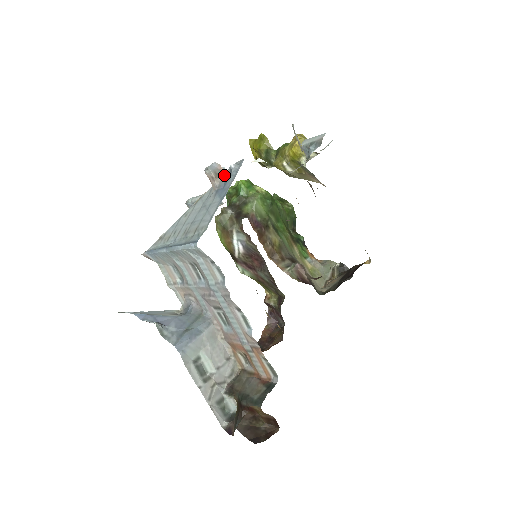
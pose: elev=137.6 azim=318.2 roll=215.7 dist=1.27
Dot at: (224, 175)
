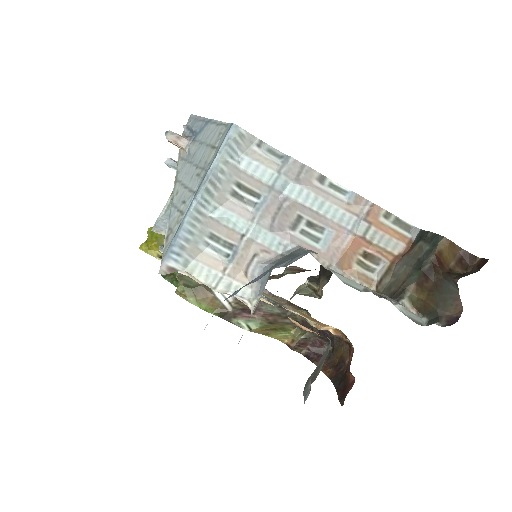
Dot at: occluded
